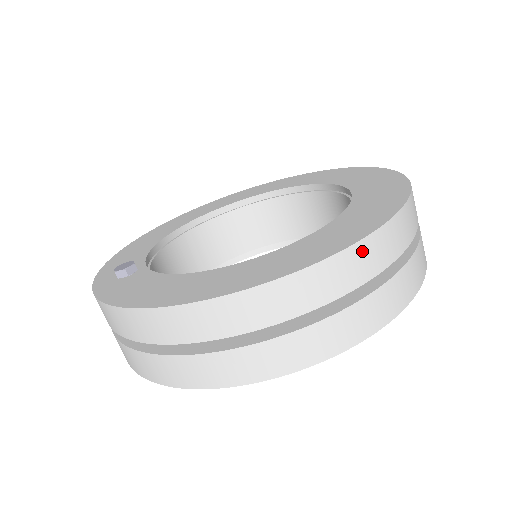
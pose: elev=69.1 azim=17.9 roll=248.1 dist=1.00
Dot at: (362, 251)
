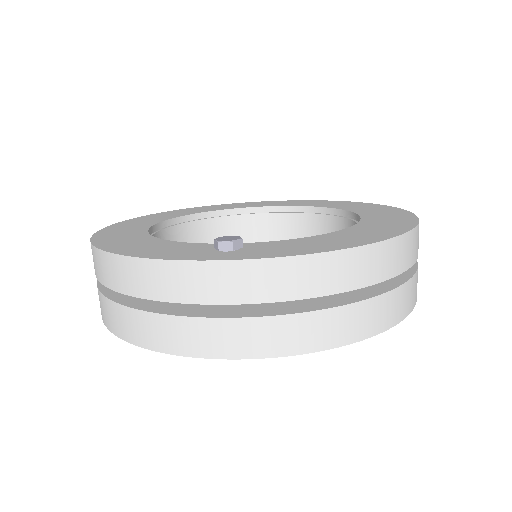
Dot at: occluded
